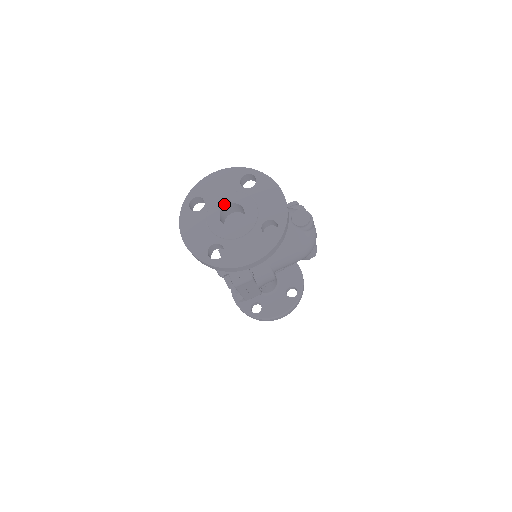
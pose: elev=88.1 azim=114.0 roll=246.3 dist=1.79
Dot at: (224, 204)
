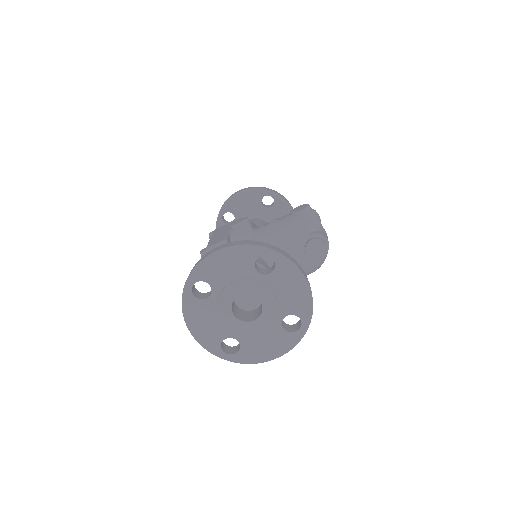
Dot at: (236, 295)
